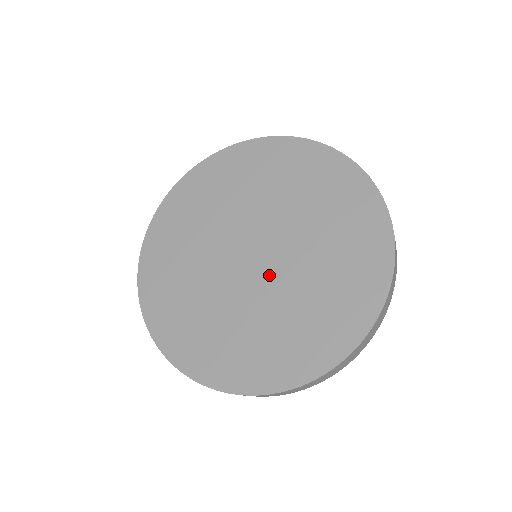
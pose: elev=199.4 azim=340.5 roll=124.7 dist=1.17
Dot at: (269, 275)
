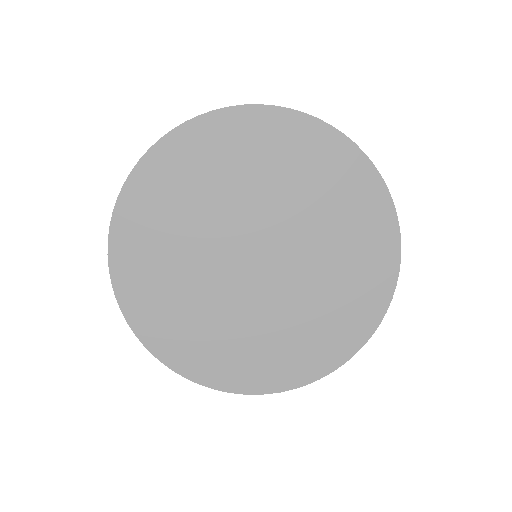
Dot at: (287, 261)
